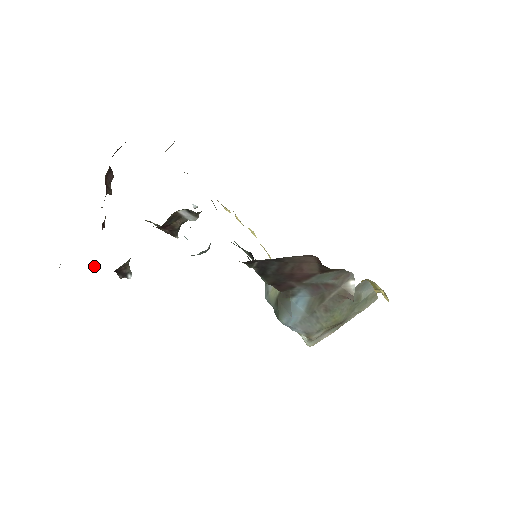
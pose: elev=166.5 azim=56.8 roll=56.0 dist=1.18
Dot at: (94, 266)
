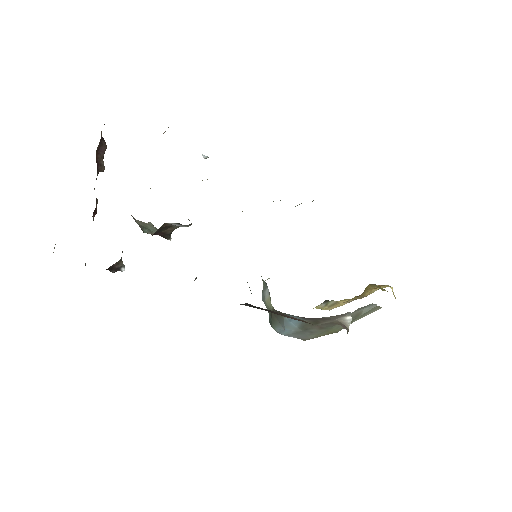
Dot at: occluded
